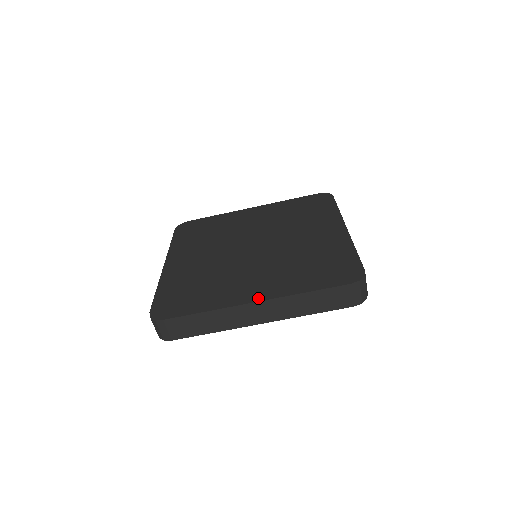
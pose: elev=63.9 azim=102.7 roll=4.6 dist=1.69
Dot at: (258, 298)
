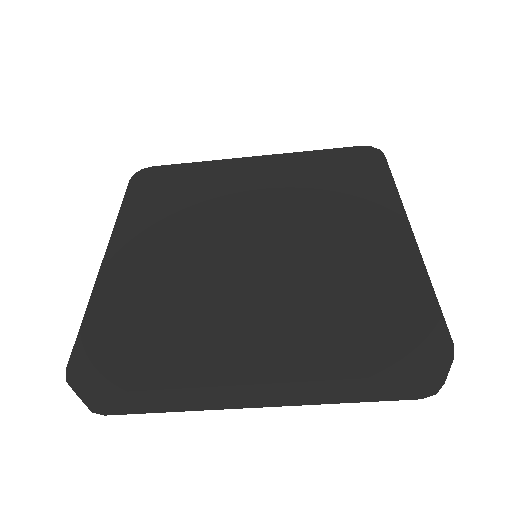
Dot at: (259, 375)
